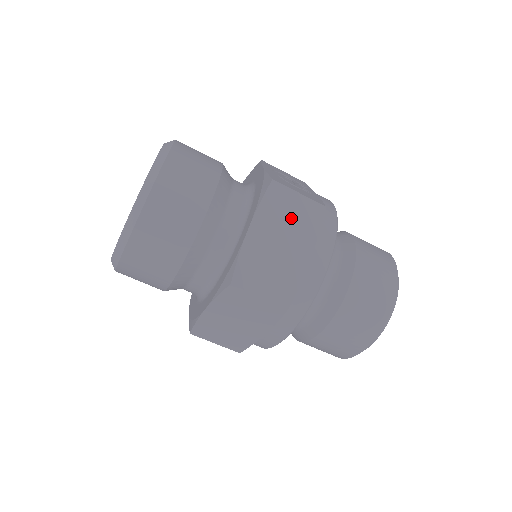
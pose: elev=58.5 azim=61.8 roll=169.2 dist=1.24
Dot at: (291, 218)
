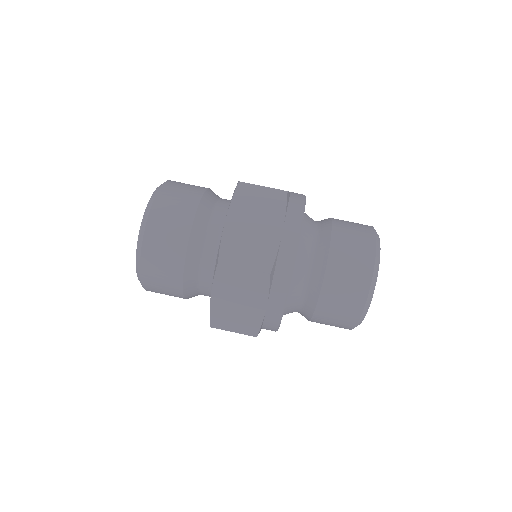
Dot at: (259, 205)
